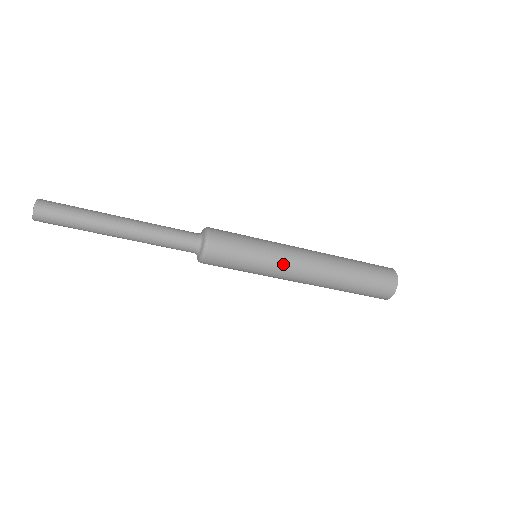
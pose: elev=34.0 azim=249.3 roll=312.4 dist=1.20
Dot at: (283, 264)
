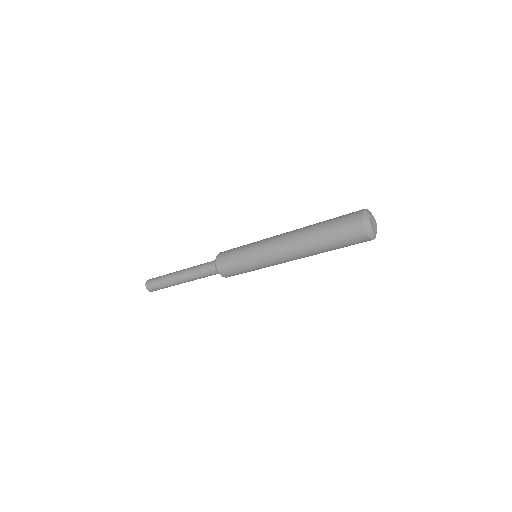
Dot at: (263, 252)
